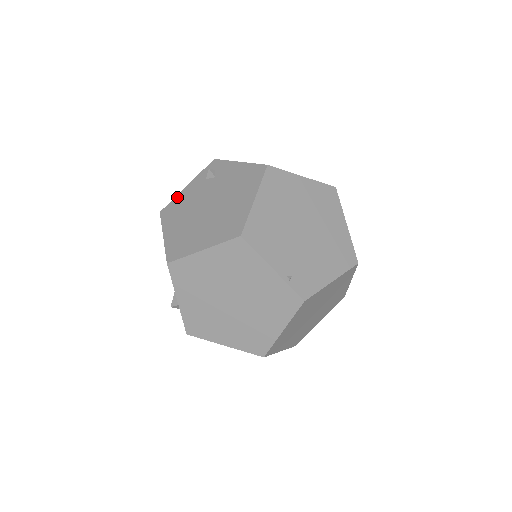
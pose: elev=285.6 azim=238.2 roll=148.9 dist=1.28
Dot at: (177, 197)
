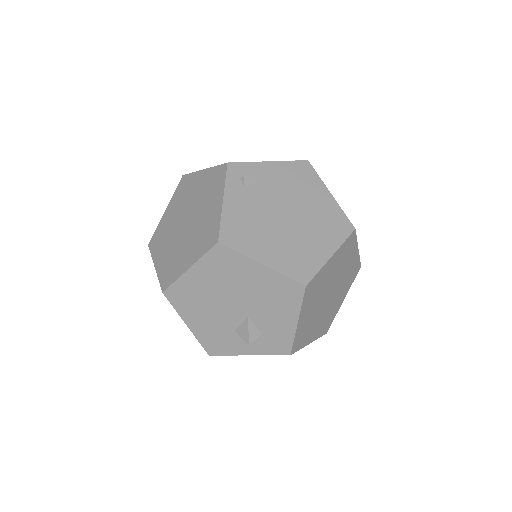
Dot at: (225, 217)
